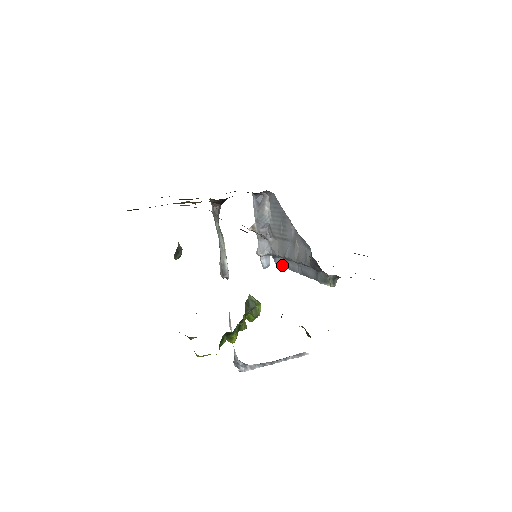
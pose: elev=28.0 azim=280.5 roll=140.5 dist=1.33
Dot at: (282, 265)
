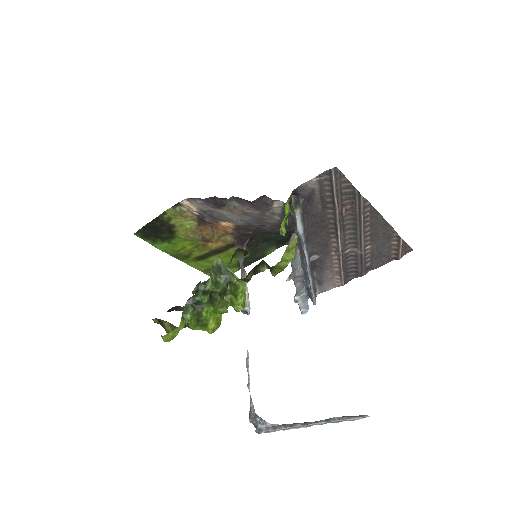
Dot at: (311, 291)
